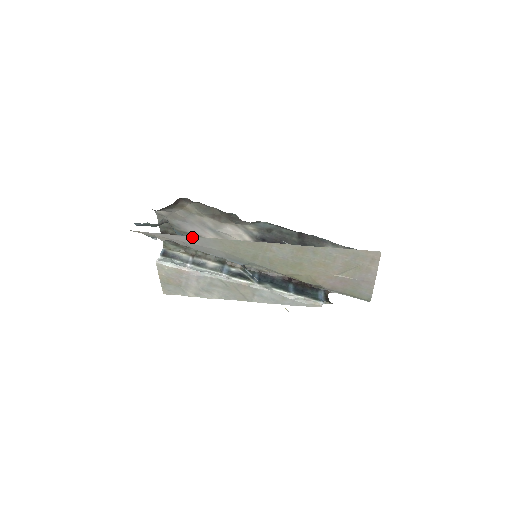
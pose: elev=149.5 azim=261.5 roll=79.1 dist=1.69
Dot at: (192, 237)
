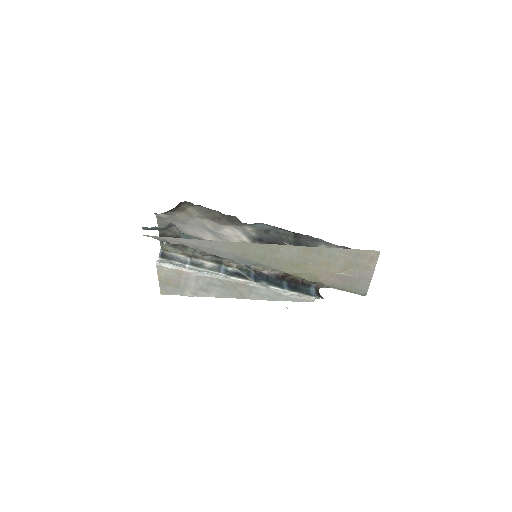
Dot at: (203, 240)
